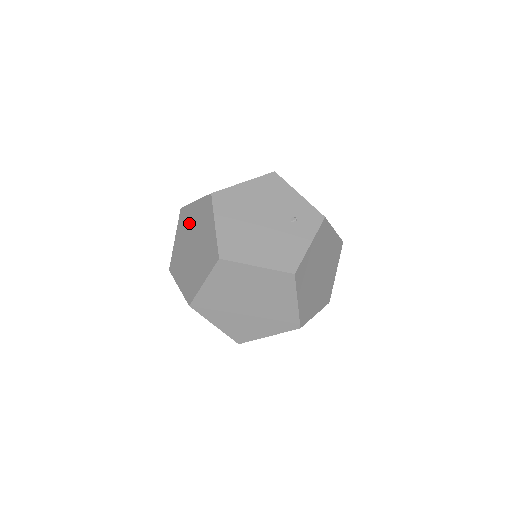
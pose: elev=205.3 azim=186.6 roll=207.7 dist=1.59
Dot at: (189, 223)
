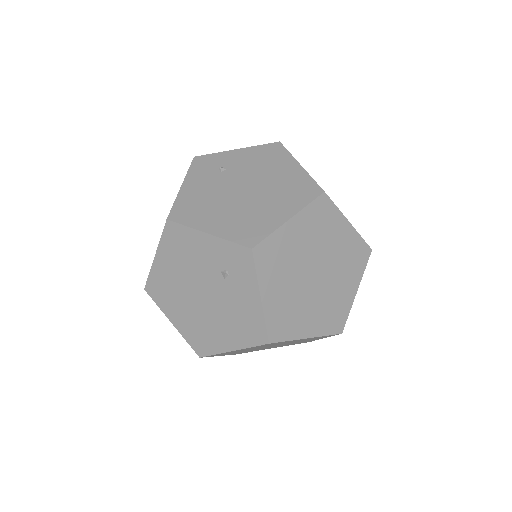
Dot at: occluded
